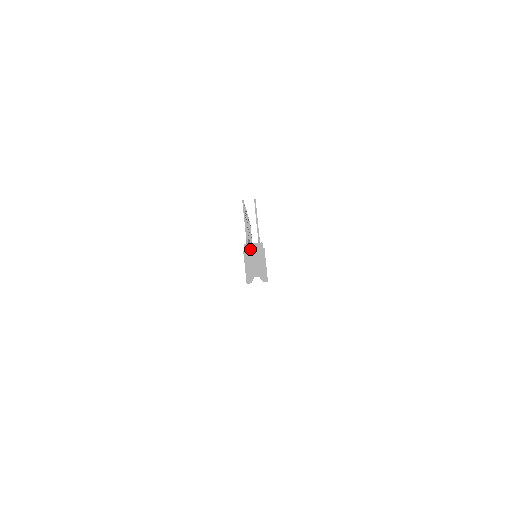
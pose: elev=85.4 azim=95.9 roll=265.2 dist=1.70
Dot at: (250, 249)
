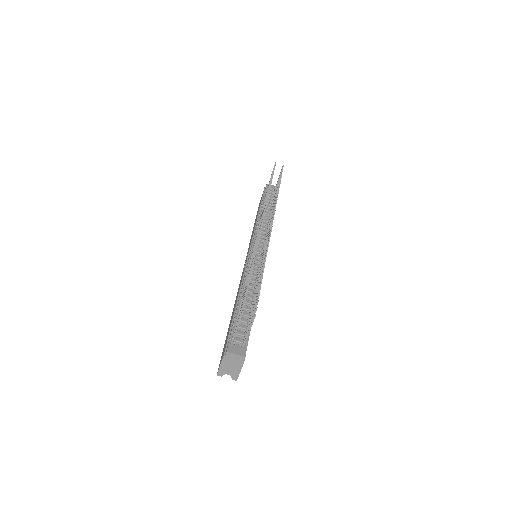
Dot at: (231, 357)
